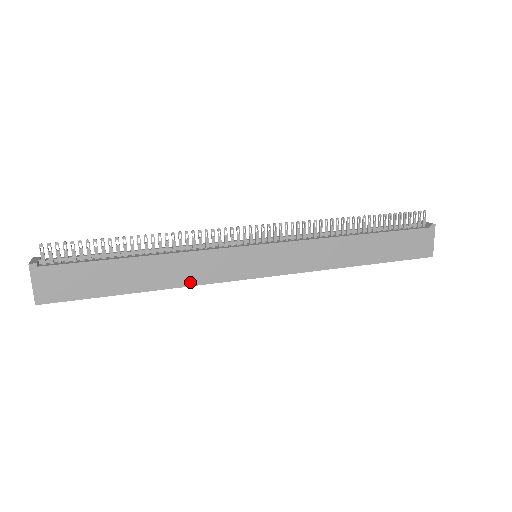
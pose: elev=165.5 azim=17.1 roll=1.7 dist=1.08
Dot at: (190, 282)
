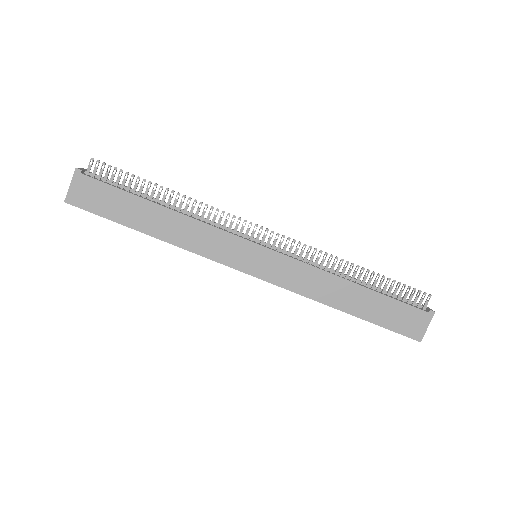
Dot at: (189, 247)
